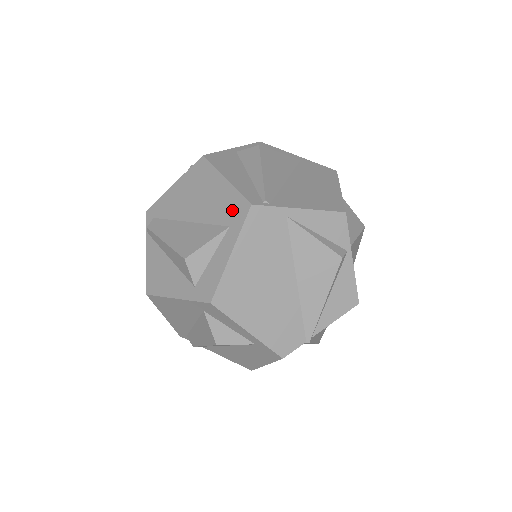
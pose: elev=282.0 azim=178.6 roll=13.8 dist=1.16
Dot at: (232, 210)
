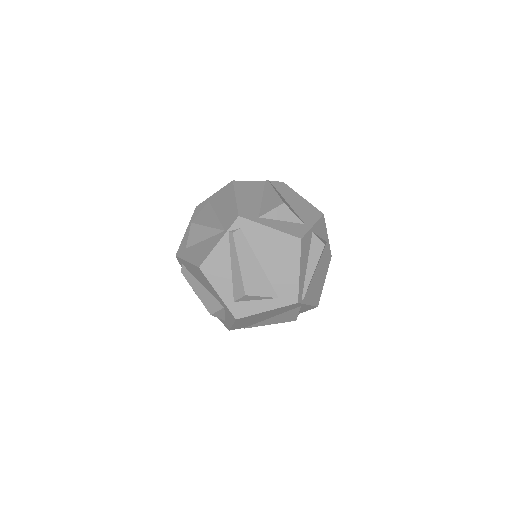
Dot at: (287, 292)
